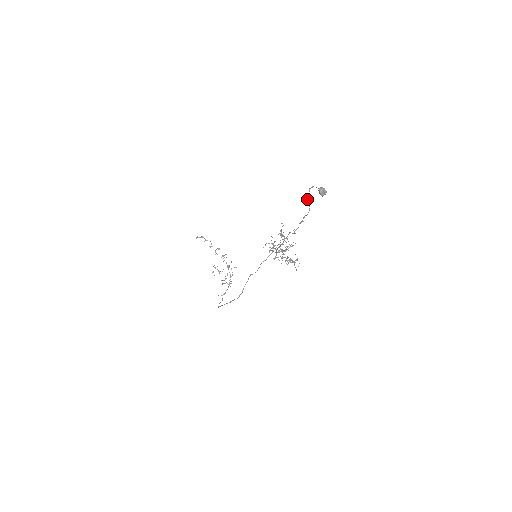
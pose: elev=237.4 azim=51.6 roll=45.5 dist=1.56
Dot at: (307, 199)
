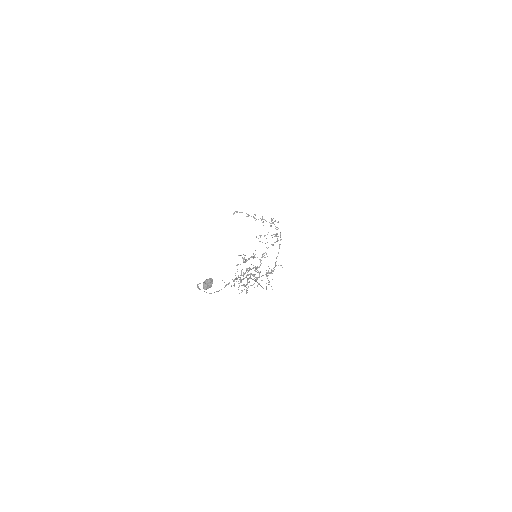
Dot at: occluded
